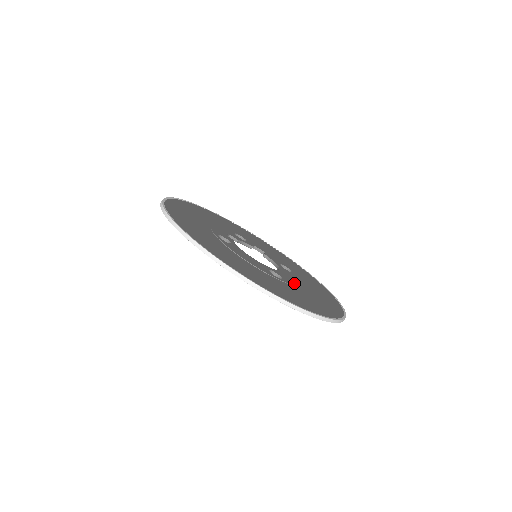
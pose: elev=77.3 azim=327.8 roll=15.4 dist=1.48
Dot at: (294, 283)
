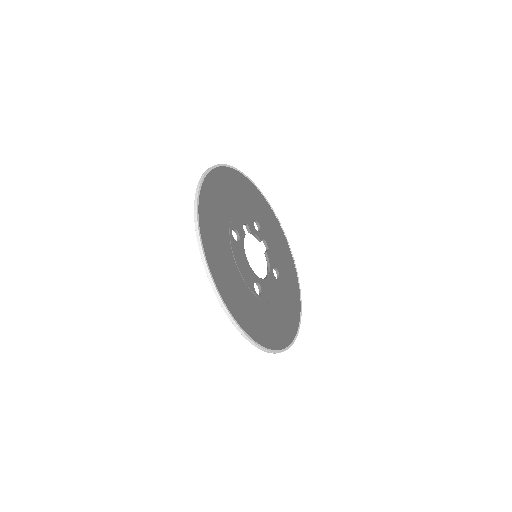
Dot at: (269, 299)
